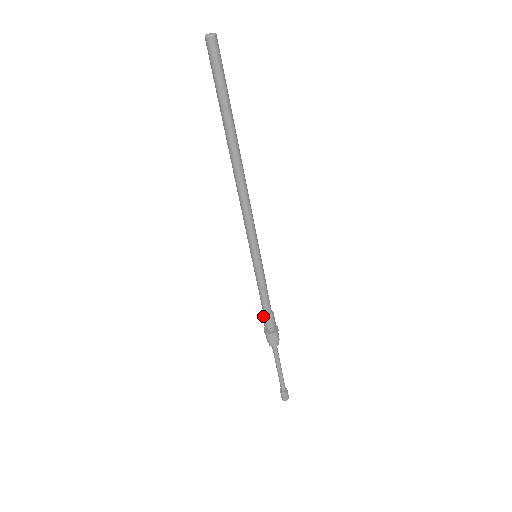
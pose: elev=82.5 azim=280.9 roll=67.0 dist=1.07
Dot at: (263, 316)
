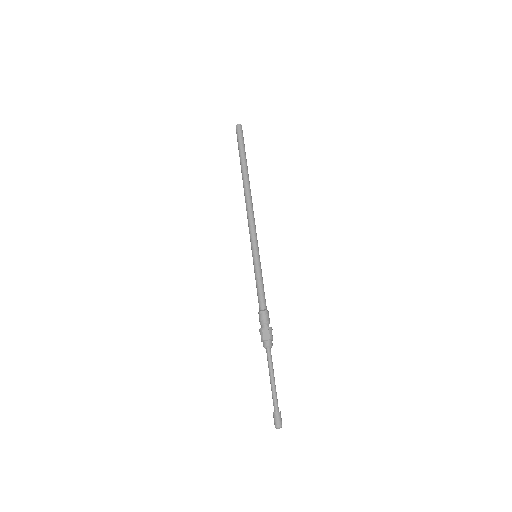
Dot at: (259, 311)
